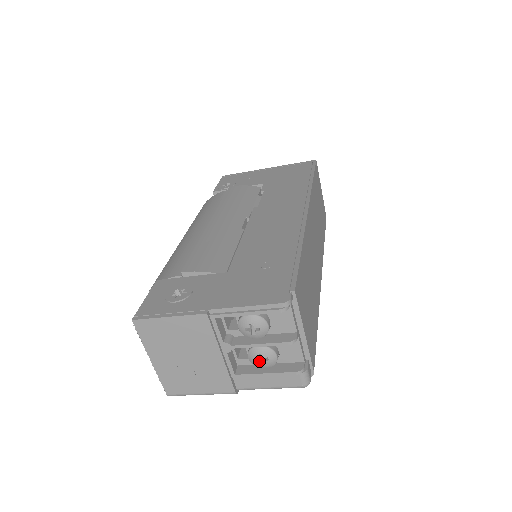
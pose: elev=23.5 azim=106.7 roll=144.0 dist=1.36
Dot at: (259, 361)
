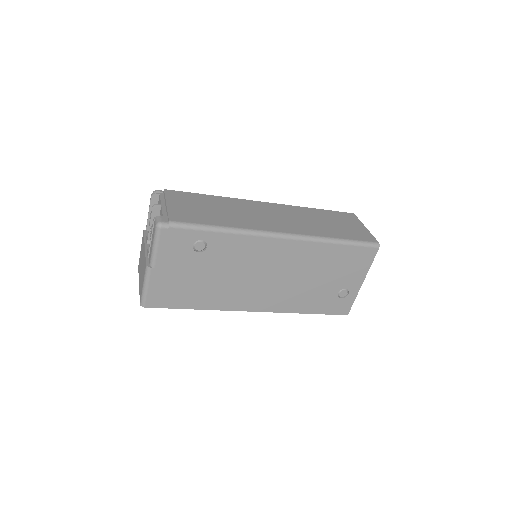
Dot at: occluded
